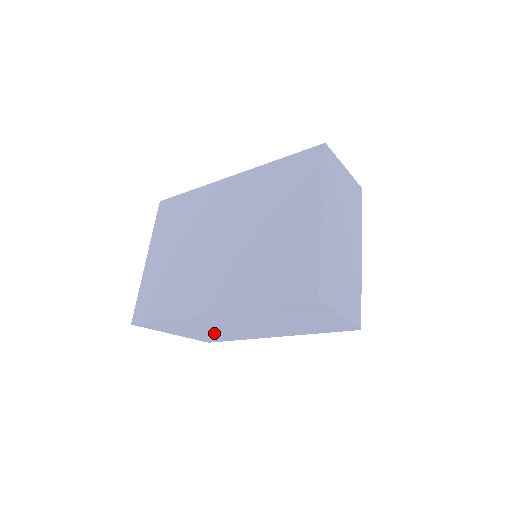
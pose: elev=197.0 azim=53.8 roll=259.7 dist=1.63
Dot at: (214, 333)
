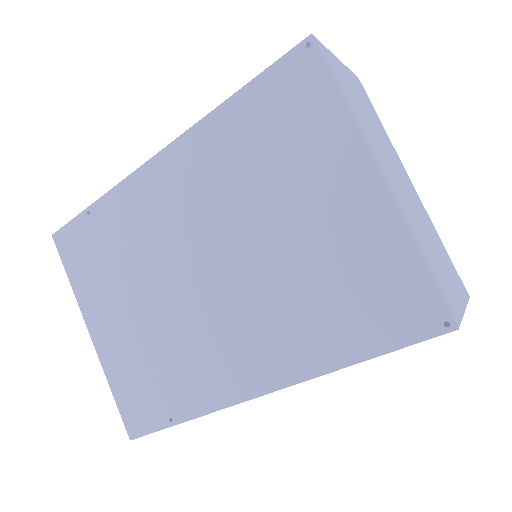
Dot at: occluded
